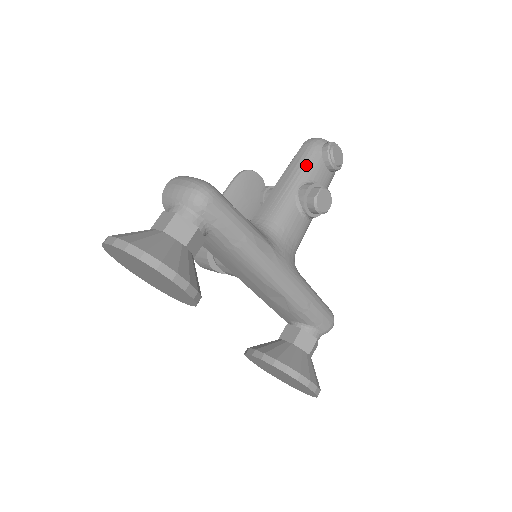
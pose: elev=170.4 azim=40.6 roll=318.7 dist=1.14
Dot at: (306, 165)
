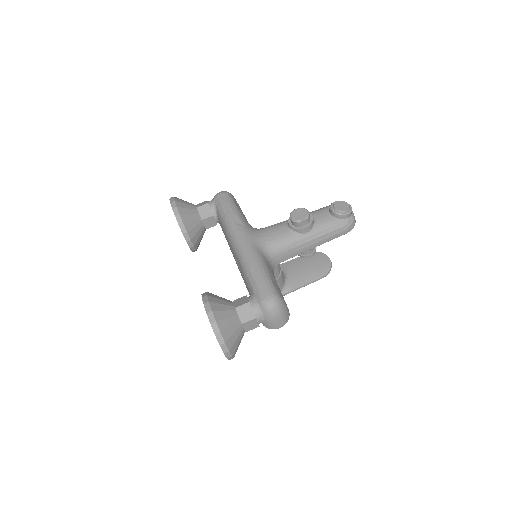
Dot at: (315, 210)
